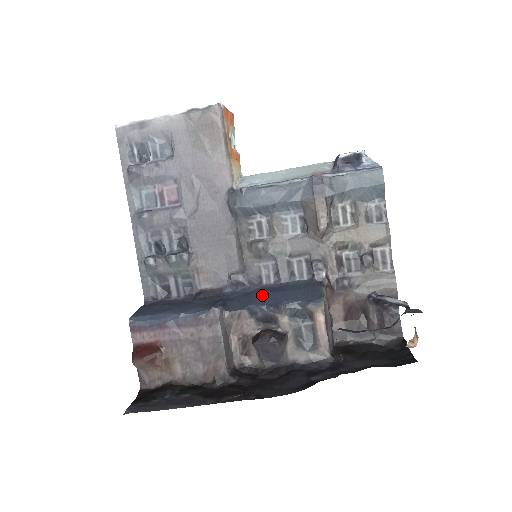
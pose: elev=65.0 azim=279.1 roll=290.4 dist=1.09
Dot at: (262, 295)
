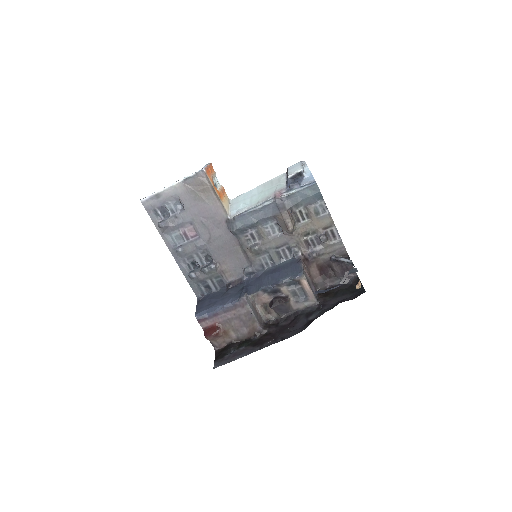
Dot at: (267, 278)
